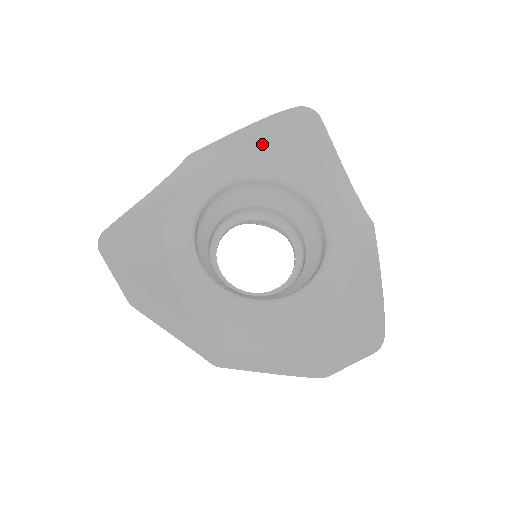
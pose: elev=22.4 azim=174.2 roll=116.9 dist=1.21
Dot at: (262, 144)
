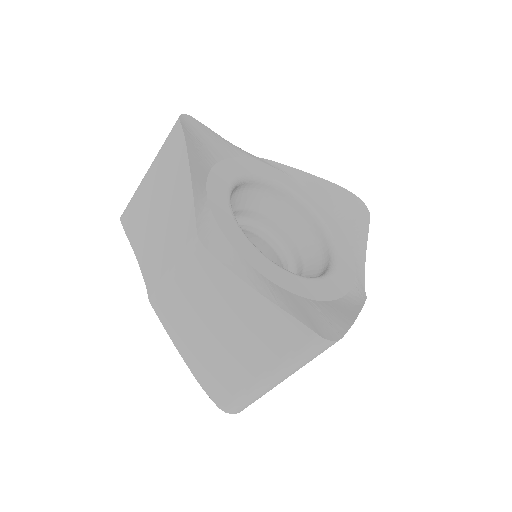
Dot at: (321, 195)
